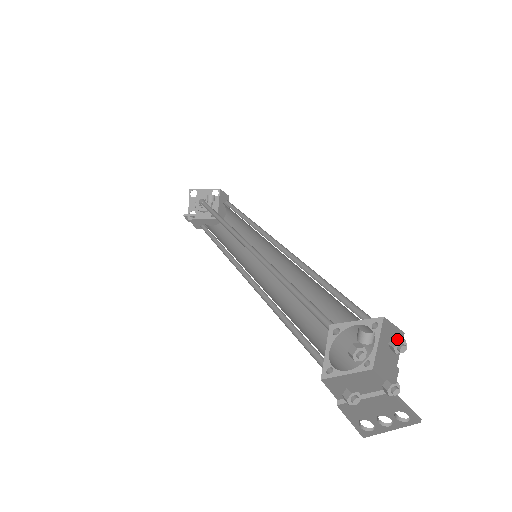
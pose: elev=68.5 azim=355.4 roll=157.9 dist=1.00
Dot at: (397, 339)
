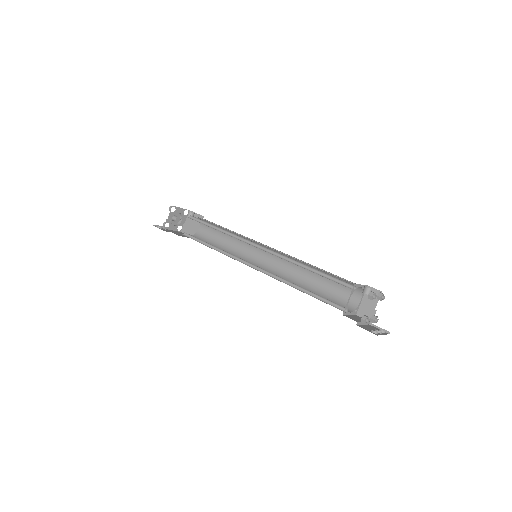
Dot at: (382, 293)
